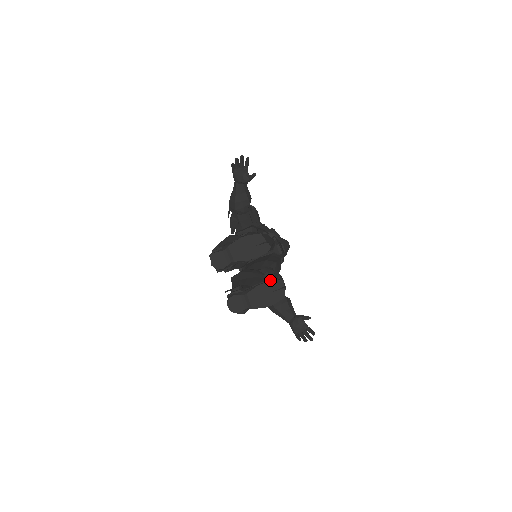
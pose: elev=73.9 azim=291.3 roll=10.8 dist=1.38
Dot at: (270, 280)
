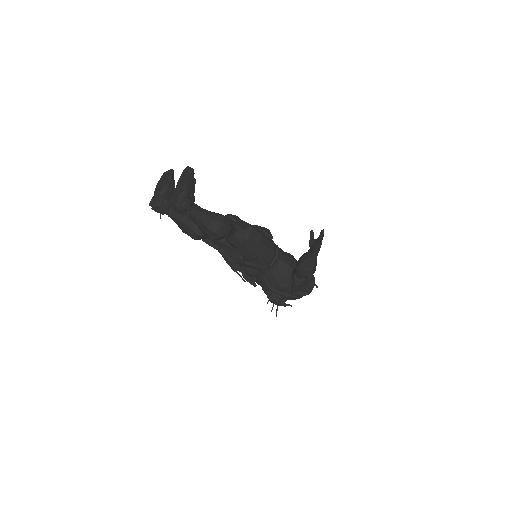
Dot at: (181, 175)
